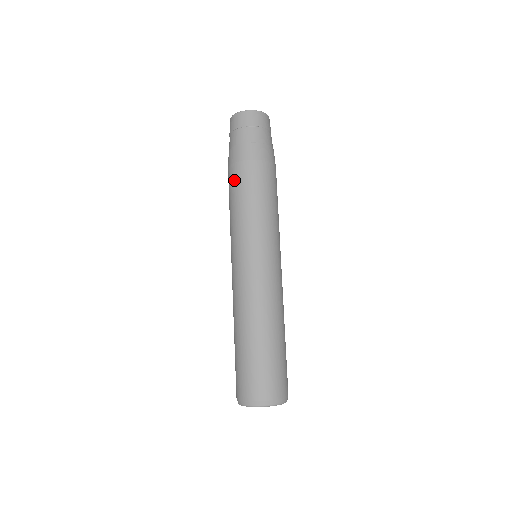
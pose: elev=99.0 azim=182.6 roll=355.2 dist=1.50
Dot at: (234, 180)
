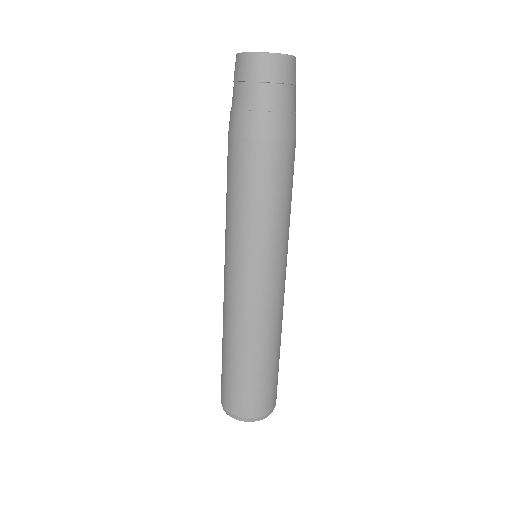
Dot at: (227, 159)
